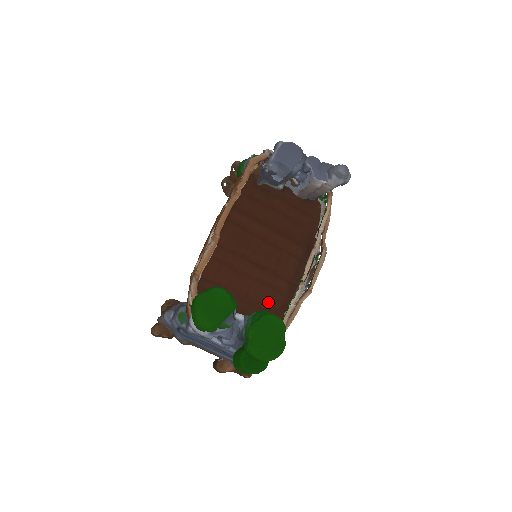
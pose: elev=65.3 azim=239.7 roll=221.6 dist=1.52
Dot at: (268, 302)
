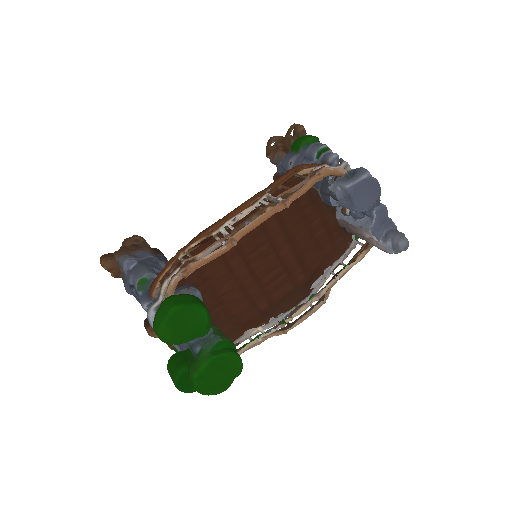
Dot at: (238, 312)
